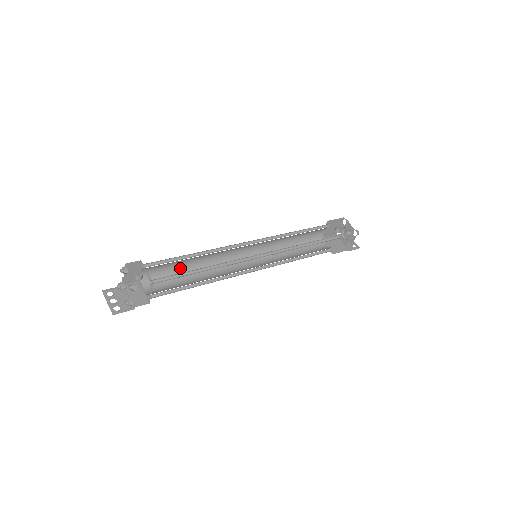
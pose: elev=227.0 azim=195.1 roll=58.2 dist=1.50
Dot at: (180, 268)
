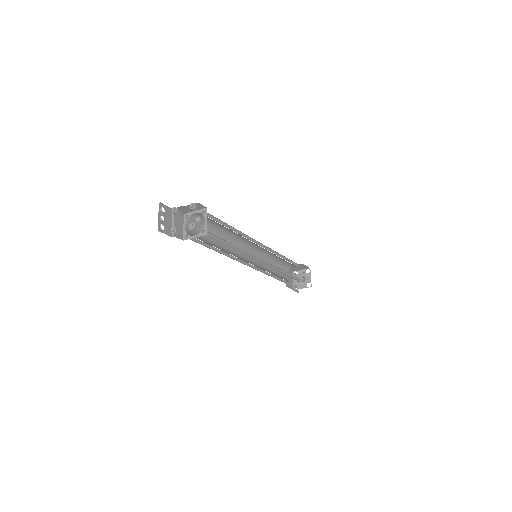
Dot at: (214, 227)
